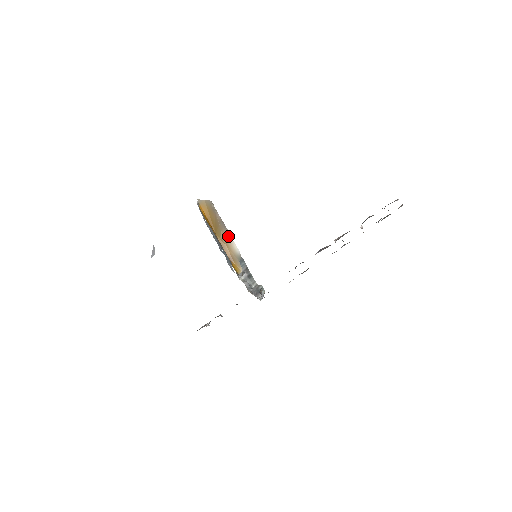
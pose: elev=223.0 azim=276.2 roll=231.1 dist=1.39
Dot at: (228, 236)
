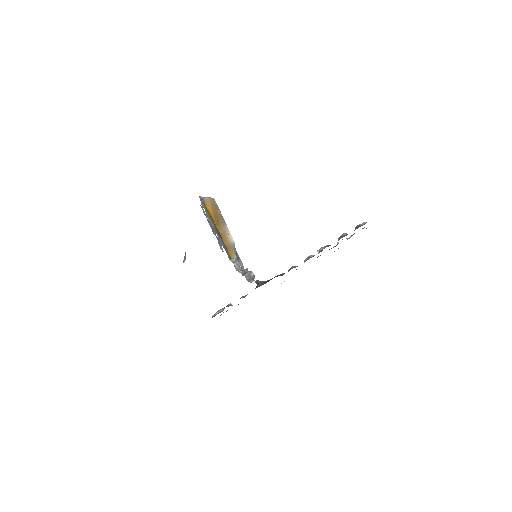
Dot at: (226, 229)
